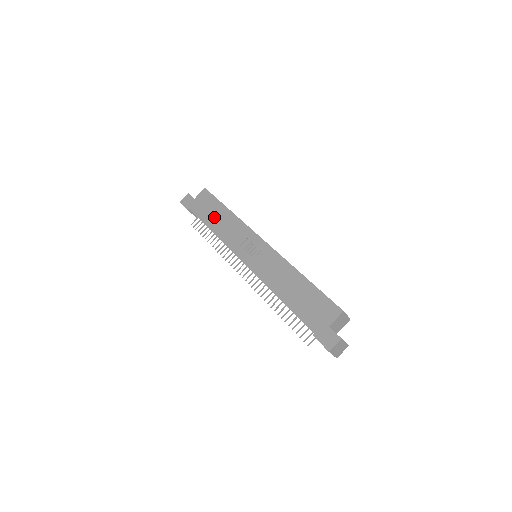
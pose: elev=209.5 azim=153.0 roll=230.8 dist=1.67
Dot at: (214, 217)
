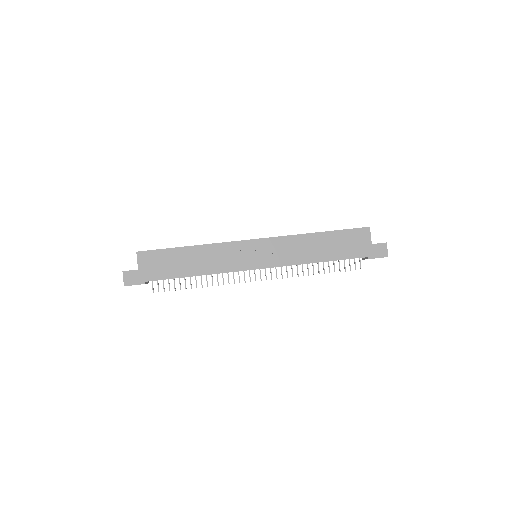
Dot at: (184, 264)
